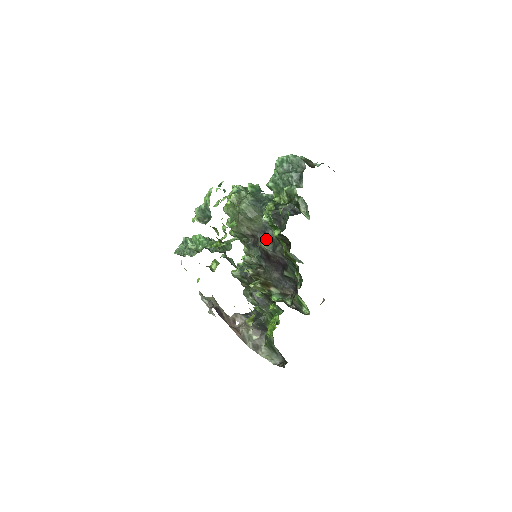
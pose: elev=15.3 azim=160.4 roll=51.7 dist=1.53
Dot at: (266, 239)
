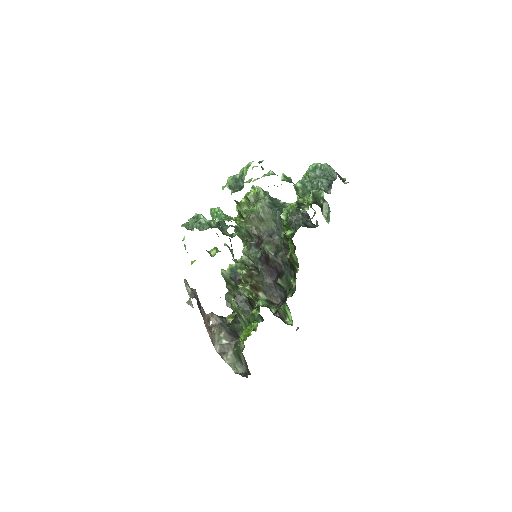
Dot at: (271, 243)
